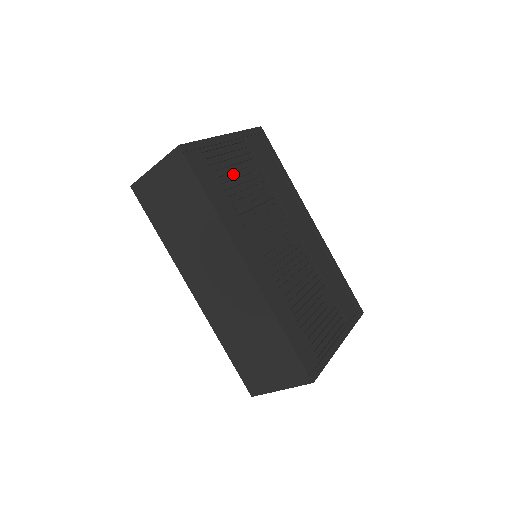
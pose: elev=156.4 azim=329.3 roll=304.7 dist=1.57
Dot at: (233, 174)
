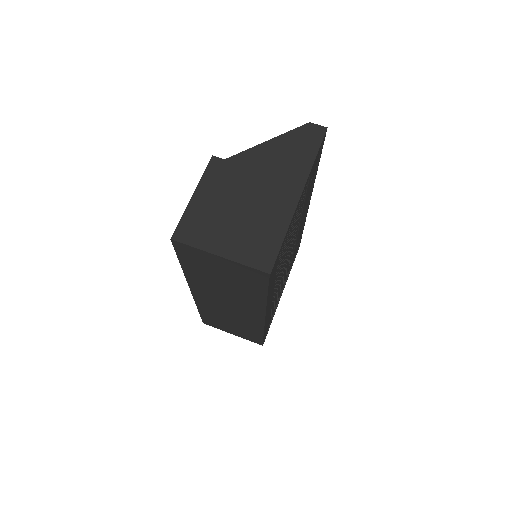
Dot at: occluded
